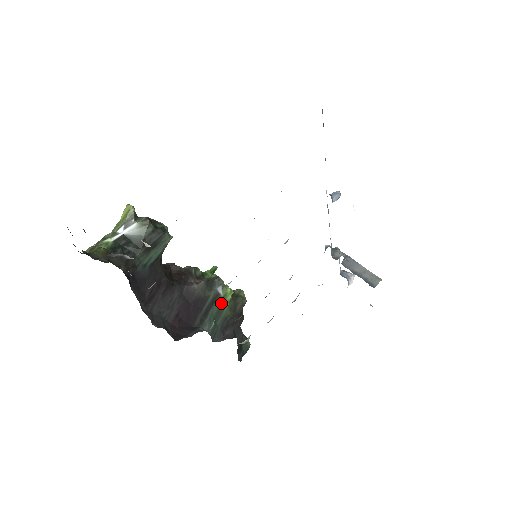
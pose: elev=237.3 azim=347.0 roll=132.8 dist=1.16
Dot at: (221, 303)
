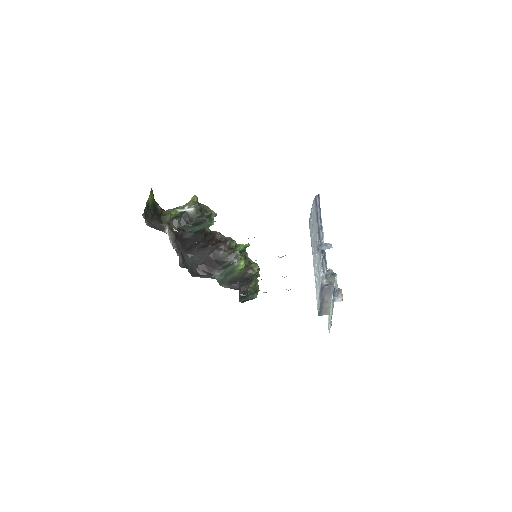
Dot at: (234, 268)
